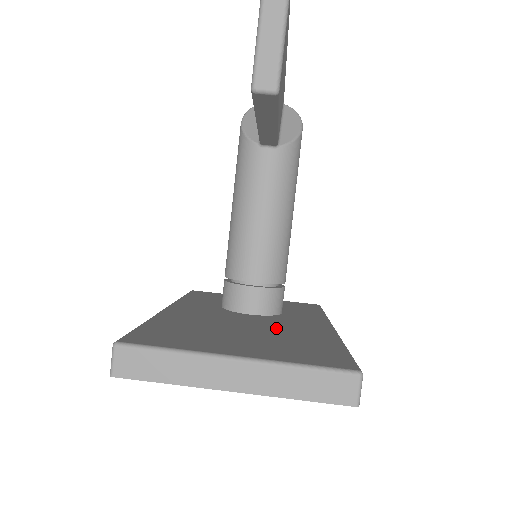
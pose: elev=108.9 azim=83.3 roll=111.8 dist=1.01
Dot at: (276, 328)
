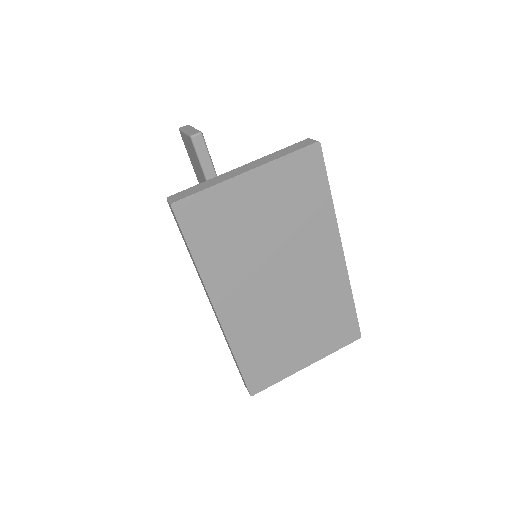
Dot at: occluded
